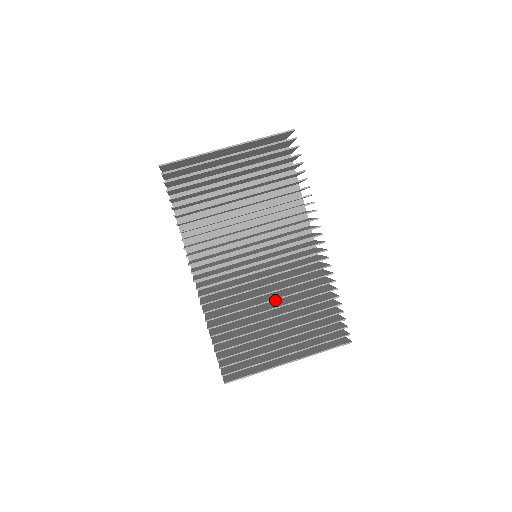
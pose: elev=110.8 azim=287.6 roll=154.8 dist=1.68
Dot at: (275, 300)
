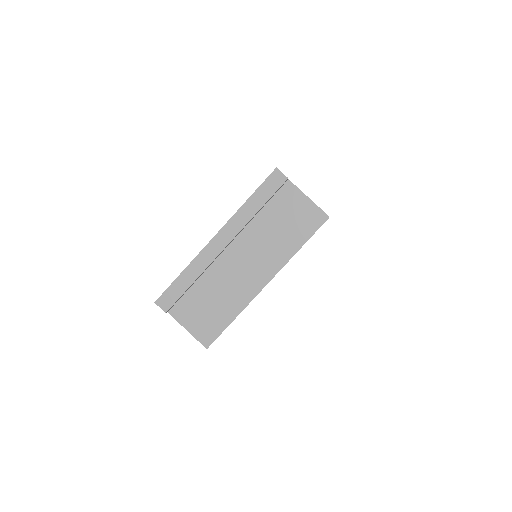
Dot at: occluded
